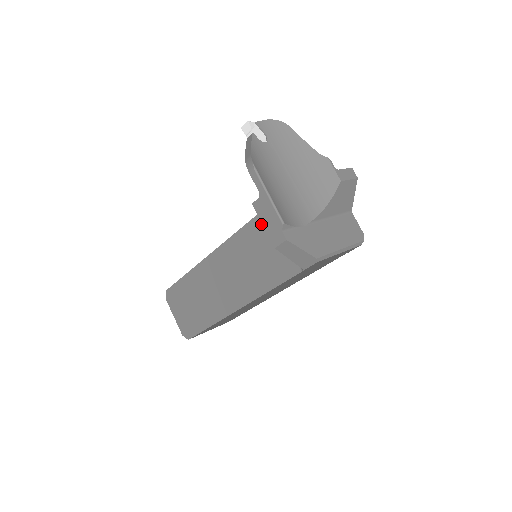
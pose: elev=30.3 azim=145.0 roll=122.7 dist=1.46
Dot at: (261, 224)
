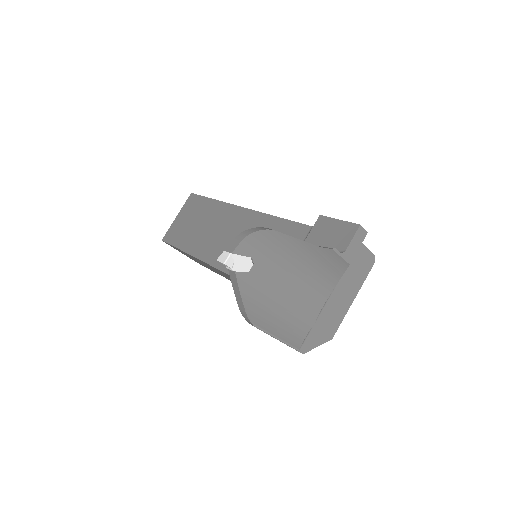
Dot at: occluded
